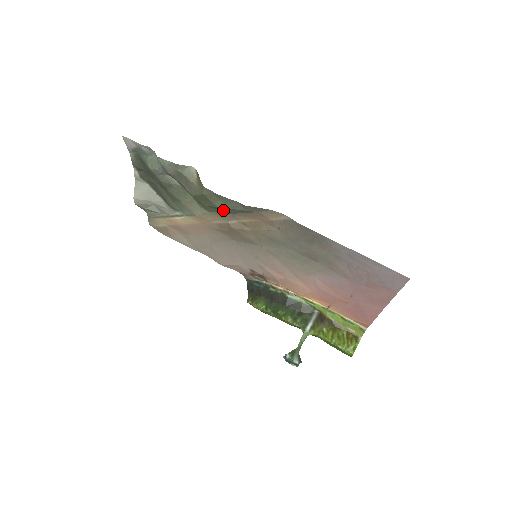
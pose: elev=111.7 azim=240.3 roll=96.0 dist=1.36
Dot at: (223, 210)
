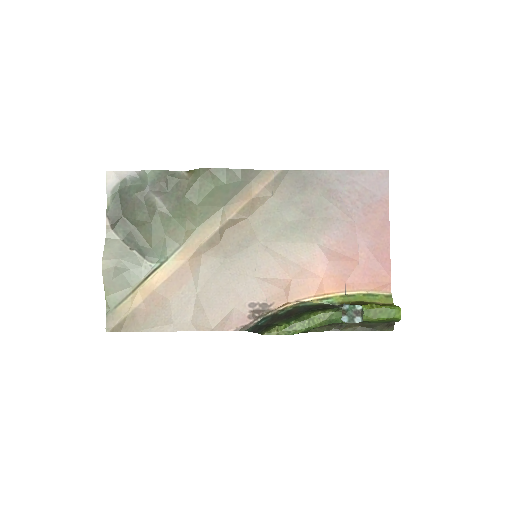
Dot at: (218, 197)
